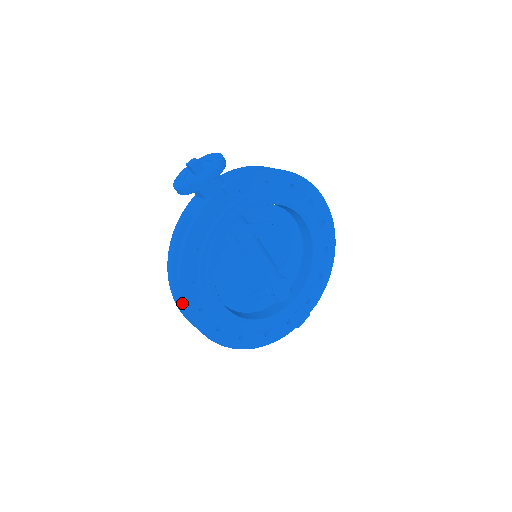
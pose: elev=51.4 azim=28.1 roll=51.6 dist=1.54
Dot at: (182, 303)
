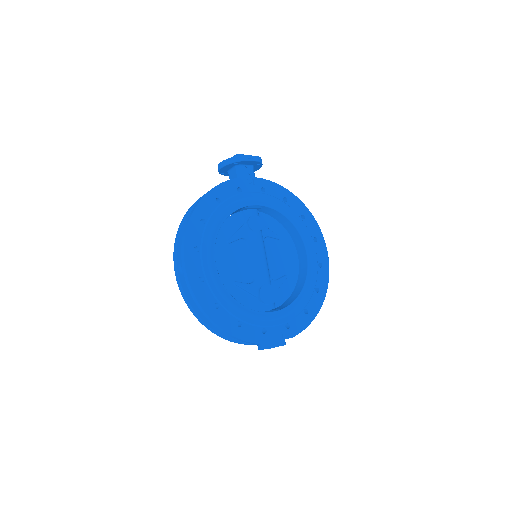
Dot at: (183, 235)
